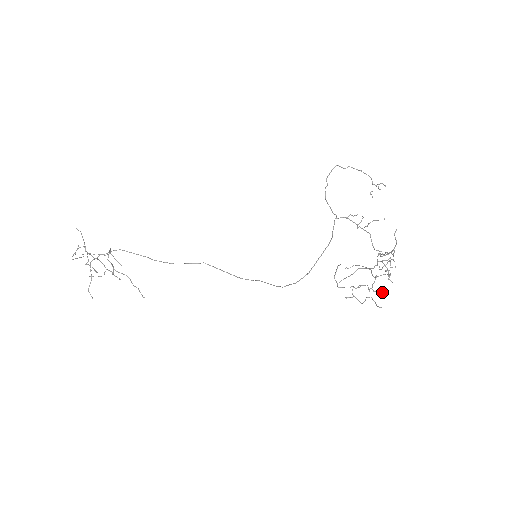
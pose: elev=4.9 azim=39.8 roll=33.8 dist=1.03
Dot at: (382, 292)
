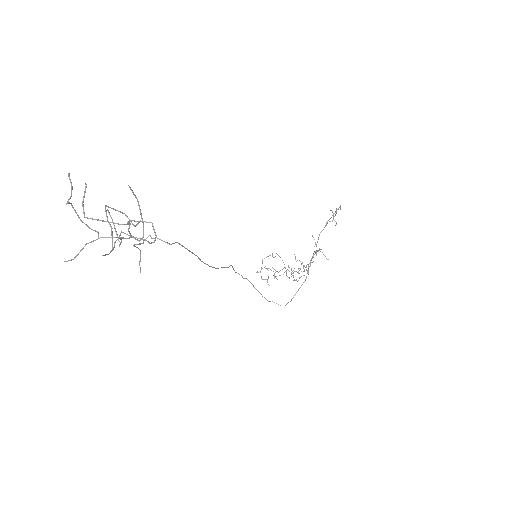
Dot at: occluded
